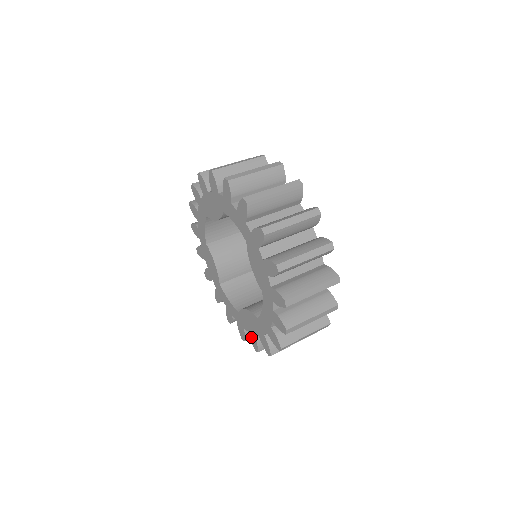
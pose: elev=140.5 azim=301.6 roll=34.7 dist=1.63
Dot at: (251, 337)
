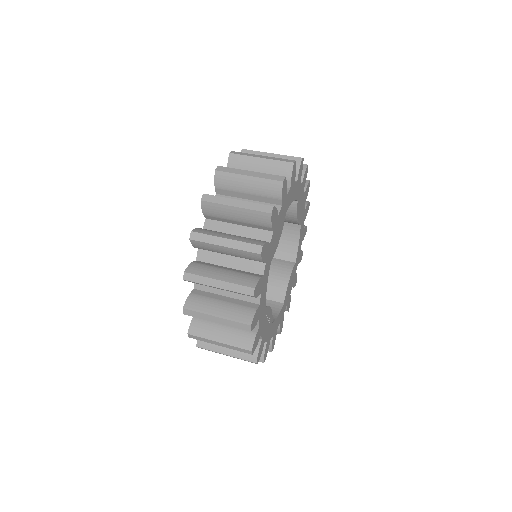
Dot at: occluded
